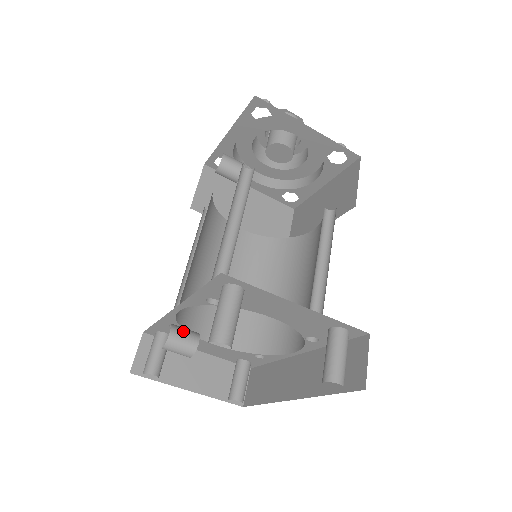
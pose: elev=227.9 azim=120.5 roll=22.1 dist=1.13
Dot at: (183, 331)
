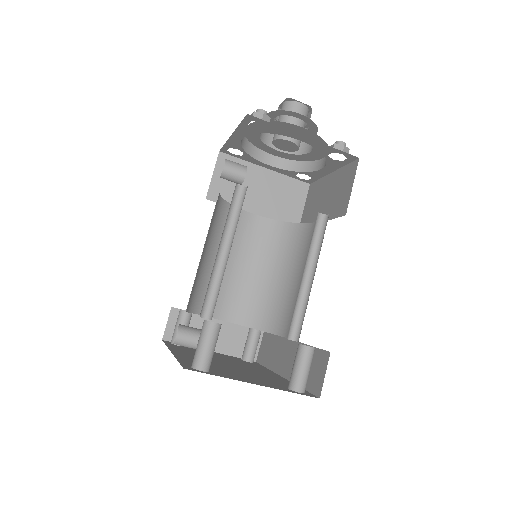
Dot at: (188, 332)
